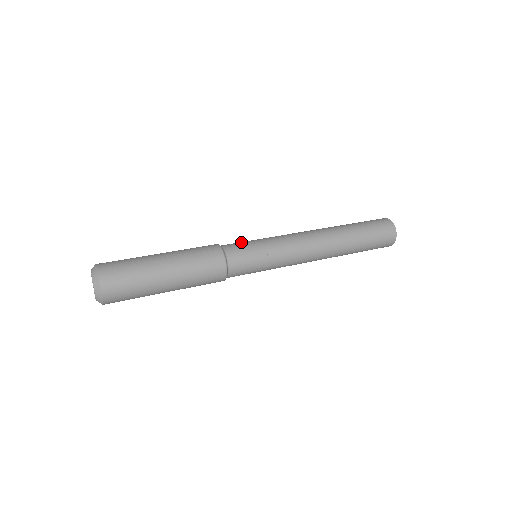
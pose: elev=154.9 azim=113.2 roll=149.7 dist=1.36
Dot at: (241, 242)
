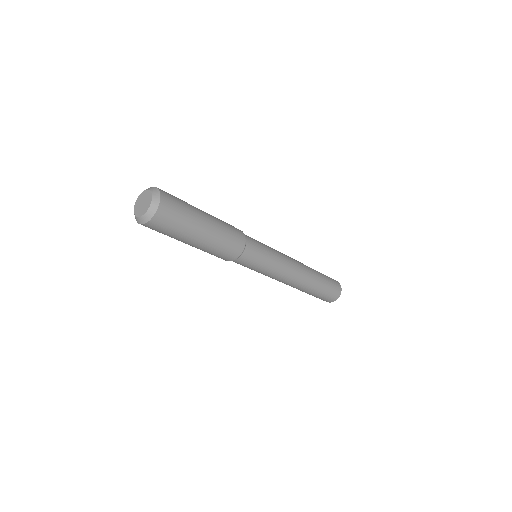
Dot at: occluded
